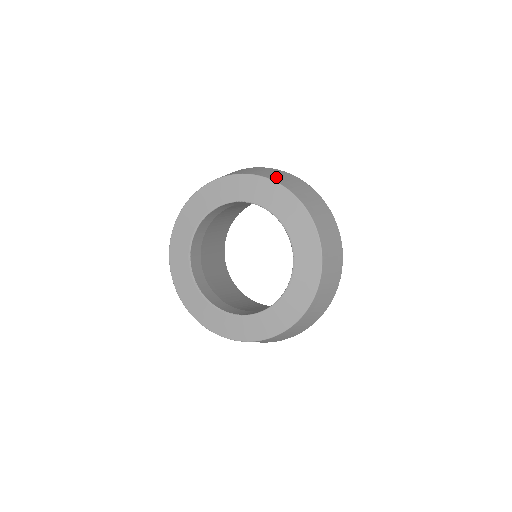
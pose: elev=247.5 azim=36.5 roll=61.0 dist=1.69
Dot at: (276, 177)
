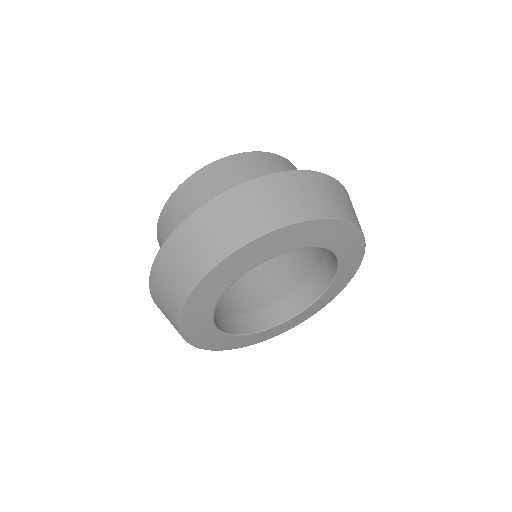
Dot at: (233, 233)
